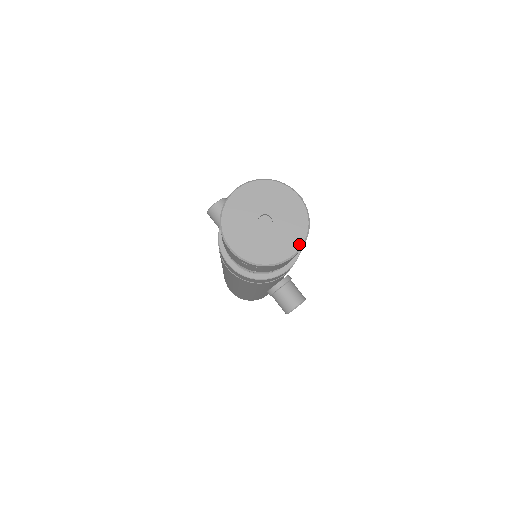
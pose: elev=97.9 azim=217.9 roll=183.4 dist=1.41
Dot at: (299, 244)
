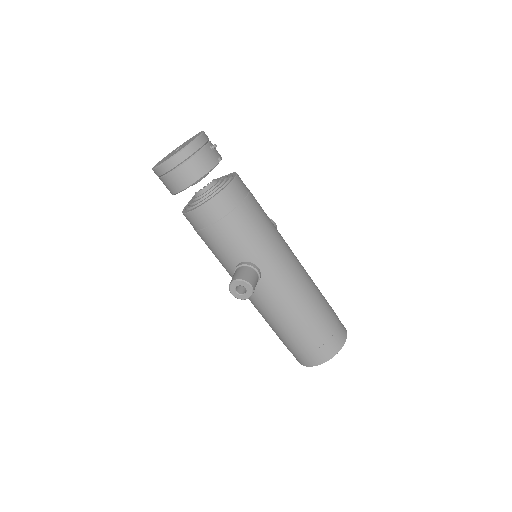
Dot at: (174, 155)
